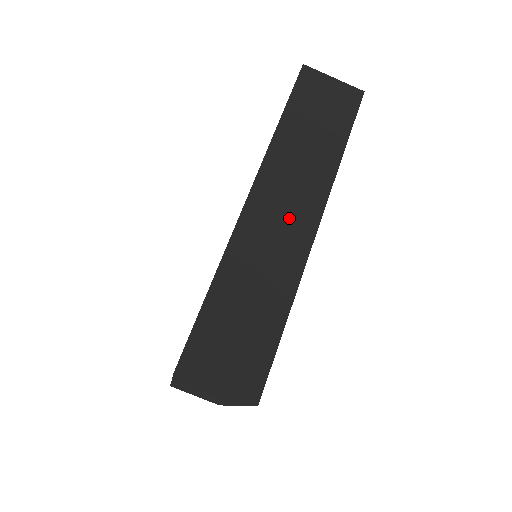
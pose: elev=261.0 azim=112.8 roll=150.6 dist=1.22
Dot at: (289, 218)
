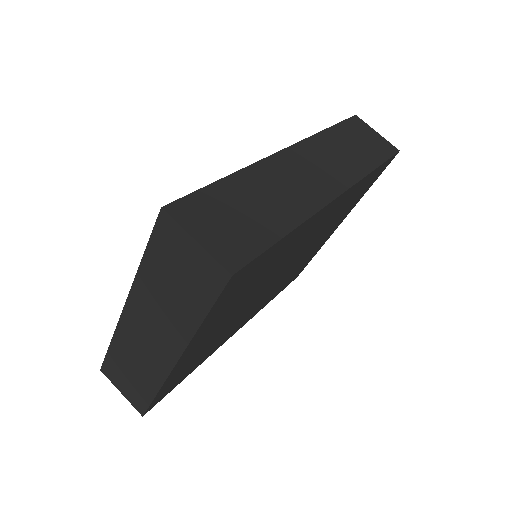
Dot at: (315, 178)
